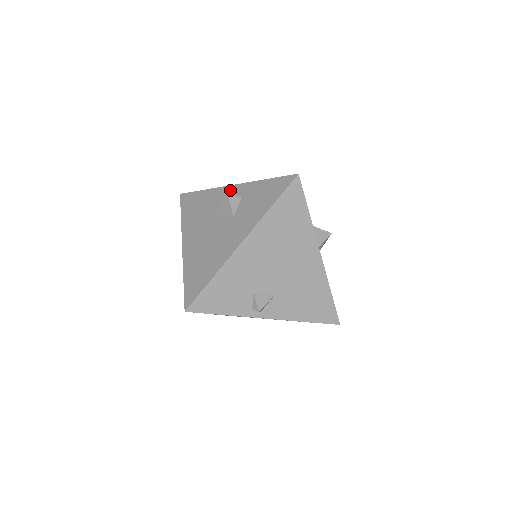
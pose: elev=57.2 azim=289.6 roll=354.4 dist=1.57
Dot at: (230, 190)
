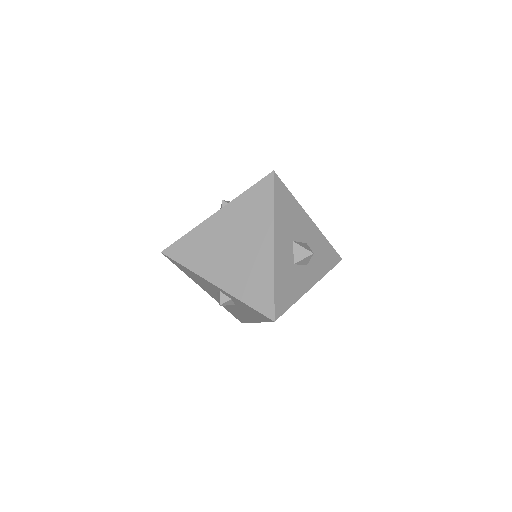
Dot at: (215, 287)
